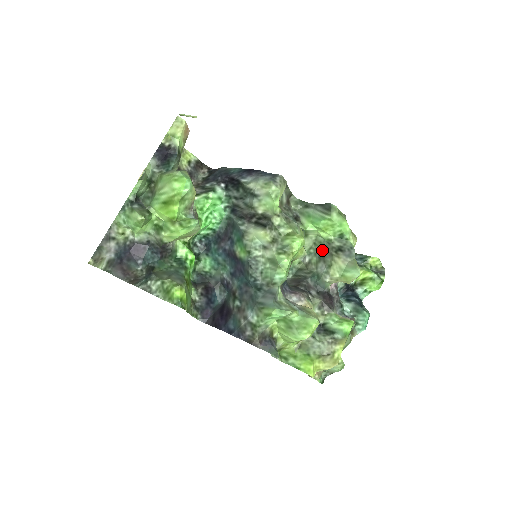
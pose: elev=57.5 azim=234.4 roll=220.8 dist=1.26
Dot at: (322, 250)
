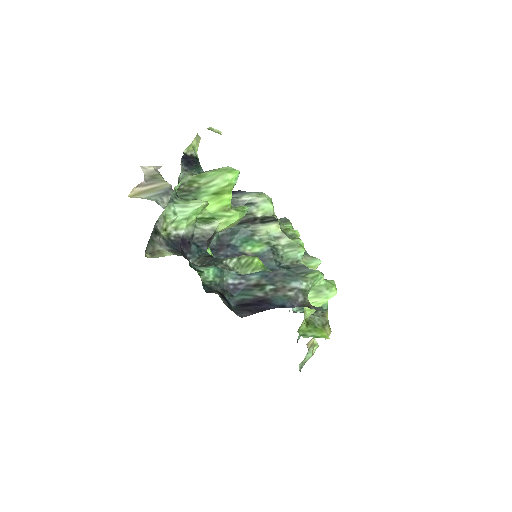
Dot at: occluded
